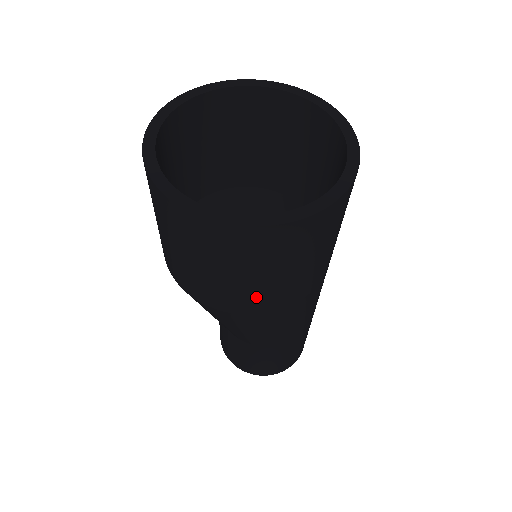
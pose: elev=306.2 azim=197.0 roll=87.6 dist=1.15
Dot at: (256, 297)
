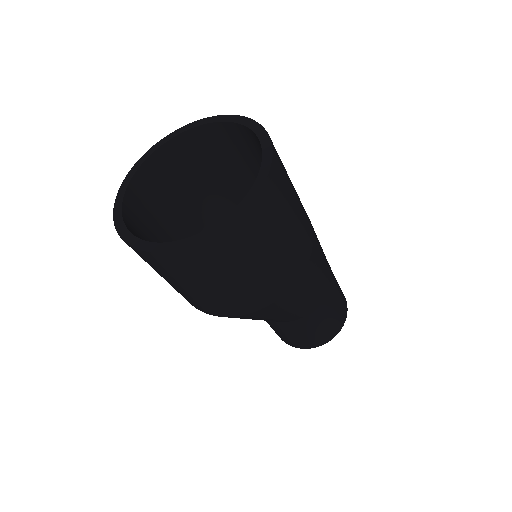
Dot at: (298, 247)
